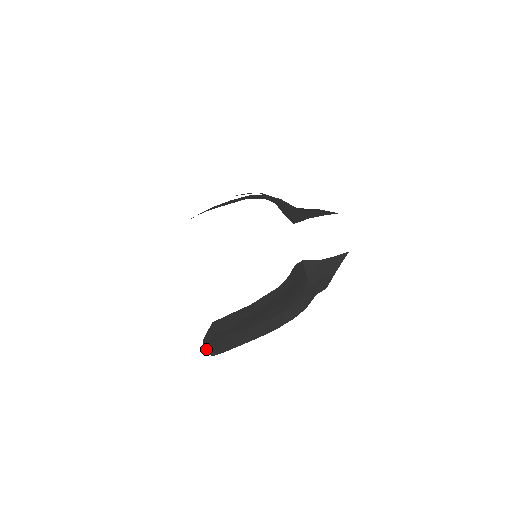
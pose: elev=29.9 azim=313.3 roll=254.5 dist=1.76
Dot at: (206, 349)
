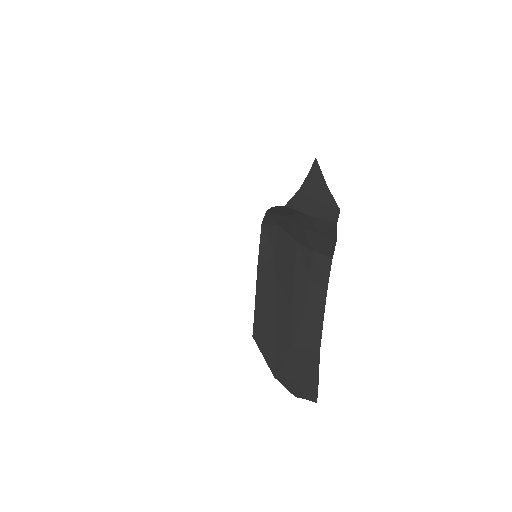
Dot at: (299, 396)
